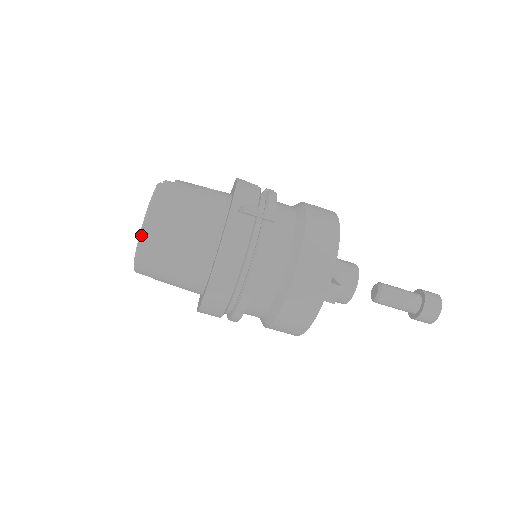
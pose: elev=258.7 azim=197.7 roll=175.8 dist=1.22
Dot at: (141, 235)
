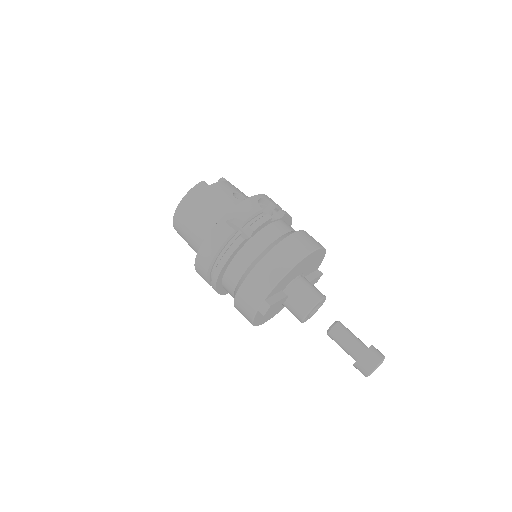
Dot at: (175, 212)
